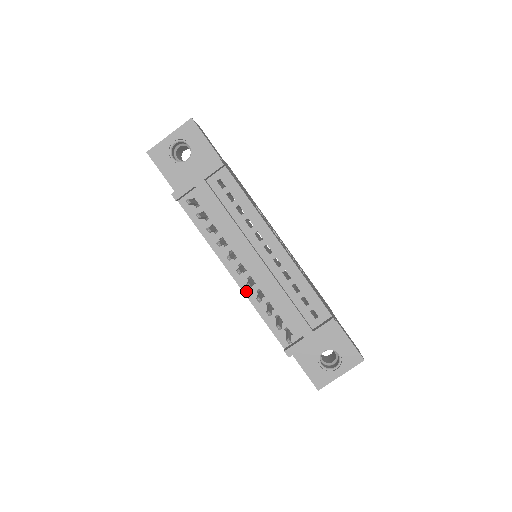
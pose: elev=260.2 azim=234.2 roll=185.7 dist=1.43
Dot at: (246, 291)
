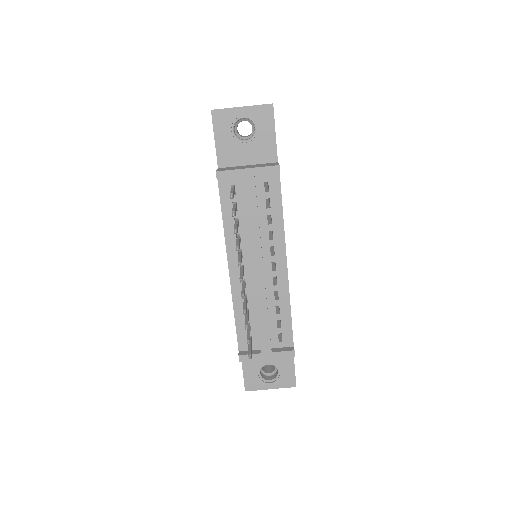
Dot at: (234, 290)
